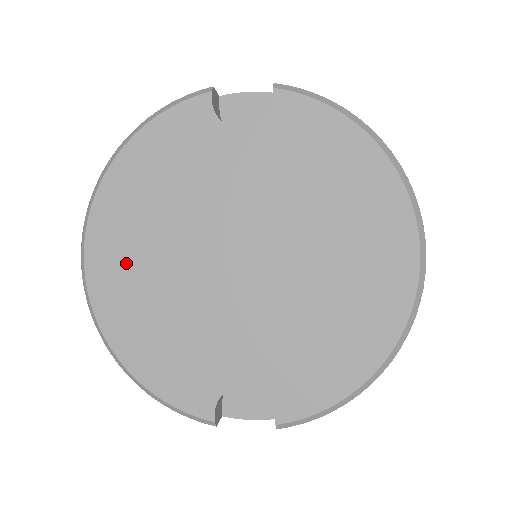
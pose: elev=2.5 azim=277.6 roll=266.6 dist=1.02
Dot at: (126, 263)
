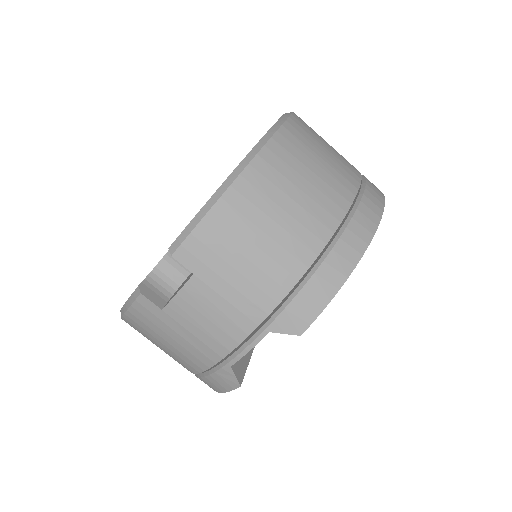
Dot at: occluded
